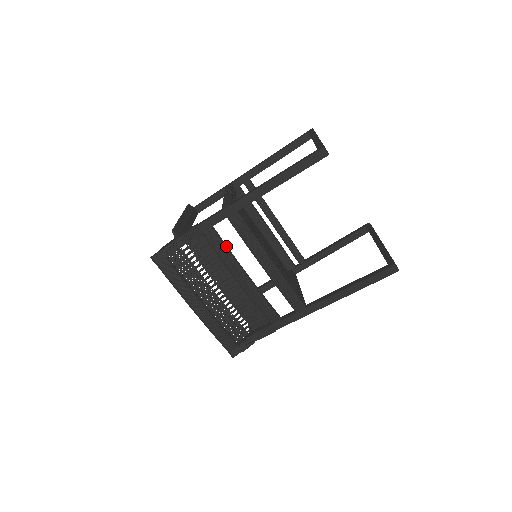
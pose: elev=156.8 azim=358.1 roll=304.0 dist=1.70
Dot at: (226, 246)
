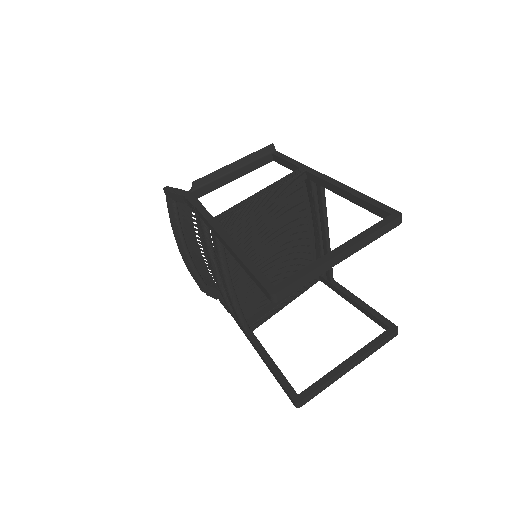
Dot at: (209, 241)
